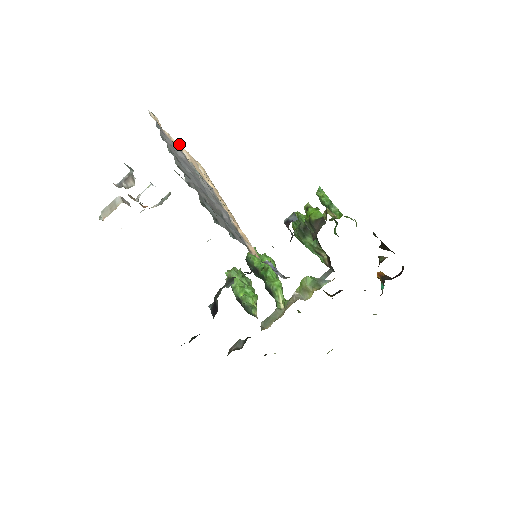
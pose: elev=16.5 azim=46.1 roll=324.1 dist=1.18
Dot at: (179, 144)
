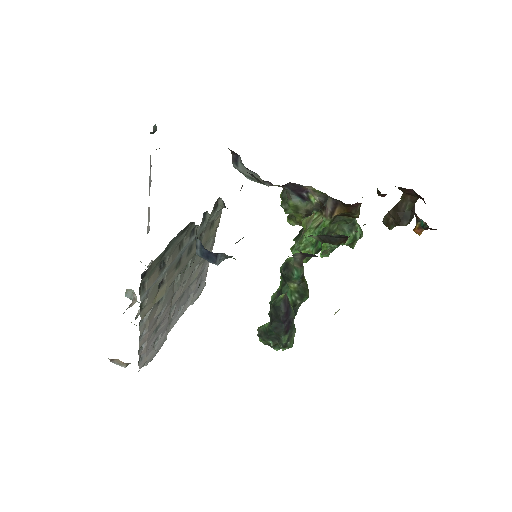
Dot at: occluded
